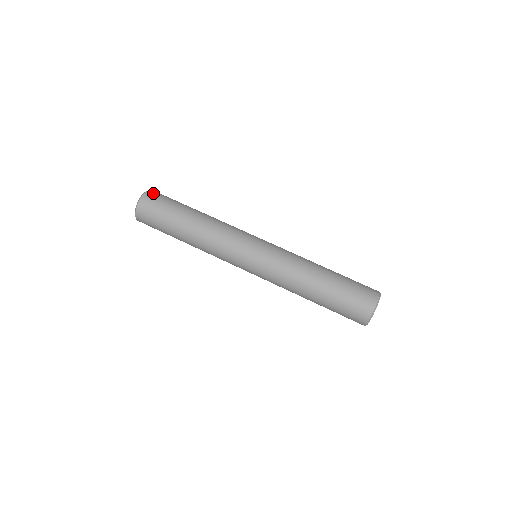
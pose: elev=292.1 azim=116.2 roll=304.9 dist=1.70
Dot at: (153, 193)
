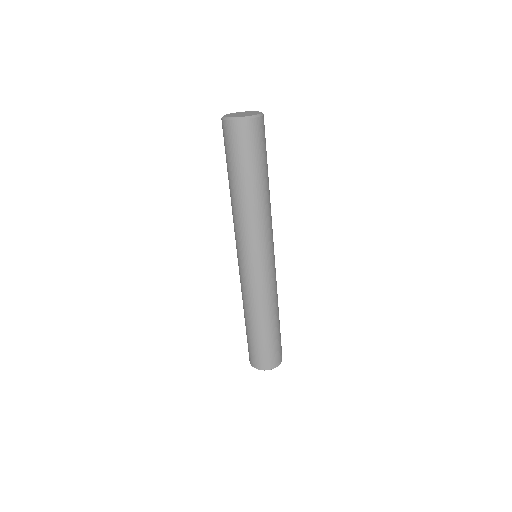
Dot at: (259, 125)
